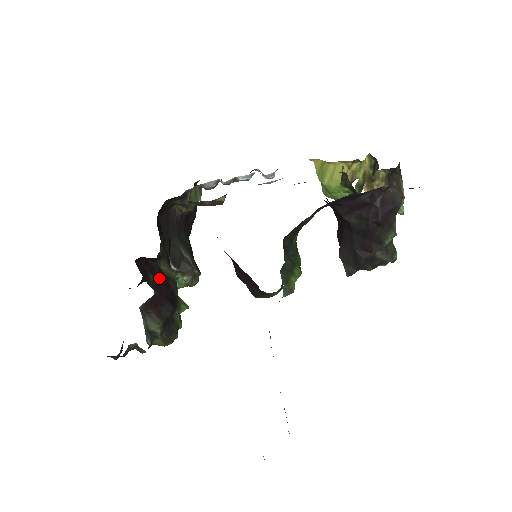
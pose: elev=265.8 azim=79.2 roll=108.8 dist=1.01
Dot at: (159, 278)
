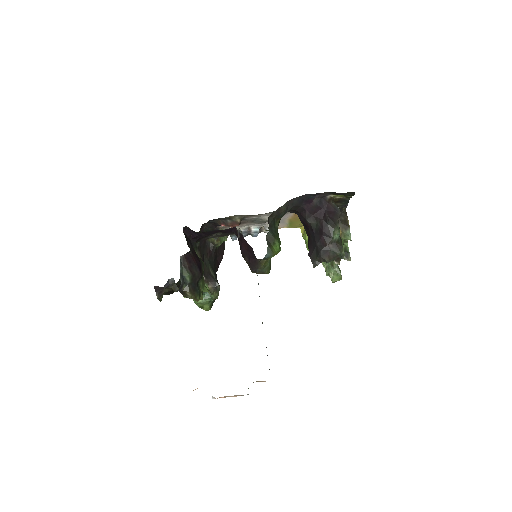
Dot at: (194, 252)
